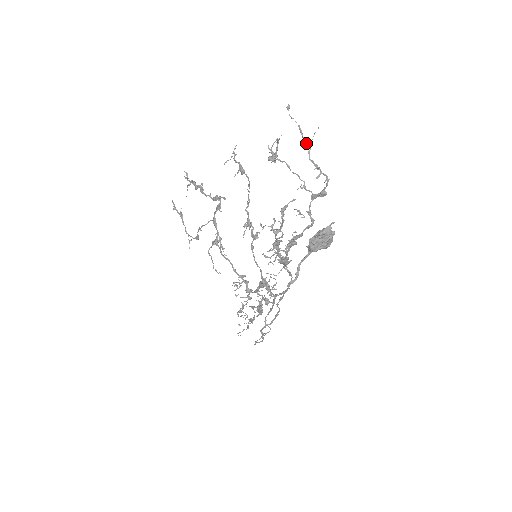
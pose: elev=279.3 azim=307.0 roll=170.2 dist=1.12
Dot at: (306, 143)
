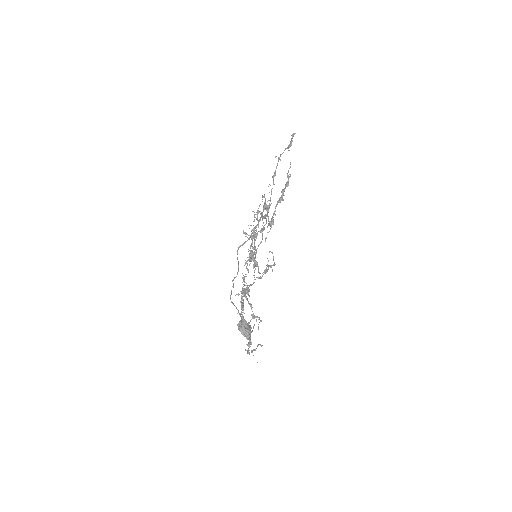
Dot at: (251, 351)
